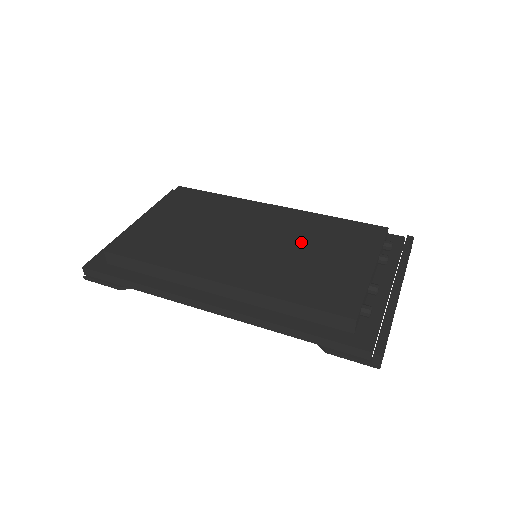
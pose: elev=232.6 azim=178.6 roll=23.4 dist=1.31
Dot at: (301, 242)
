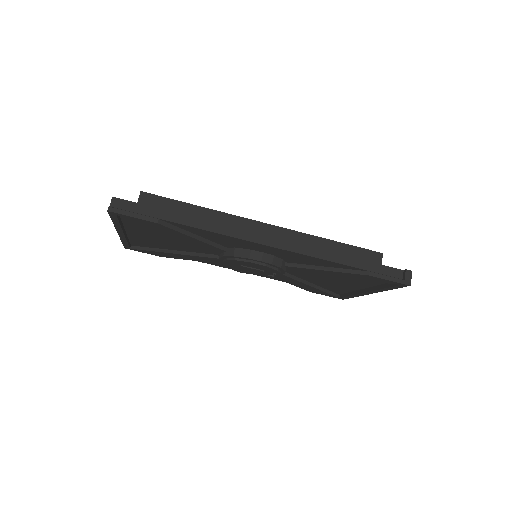
Dot at: occluded
